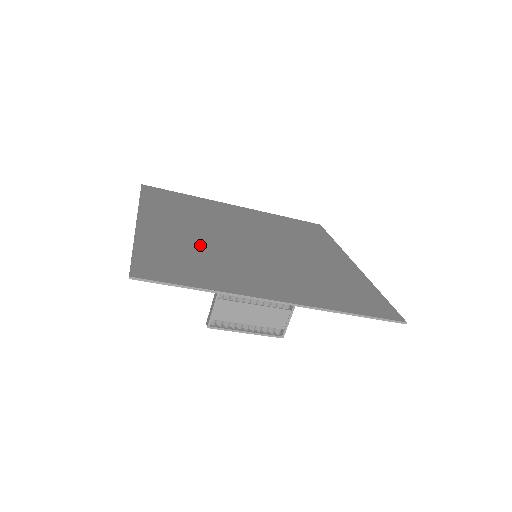
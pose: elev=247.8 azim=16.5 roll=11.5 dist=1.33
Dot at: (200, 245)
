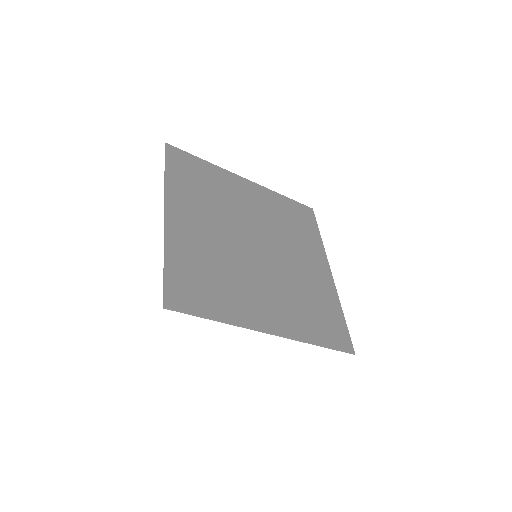
Dot at: (216, 253)
